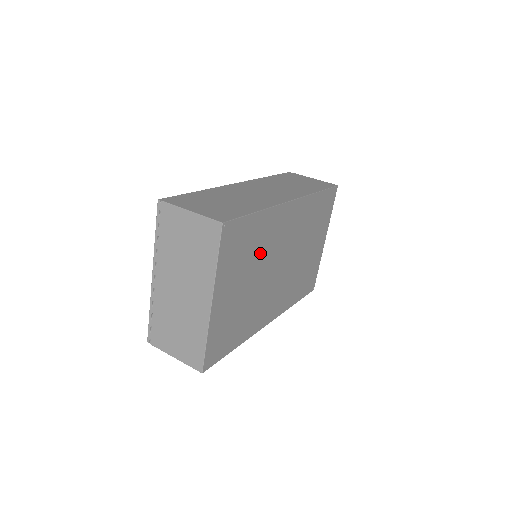
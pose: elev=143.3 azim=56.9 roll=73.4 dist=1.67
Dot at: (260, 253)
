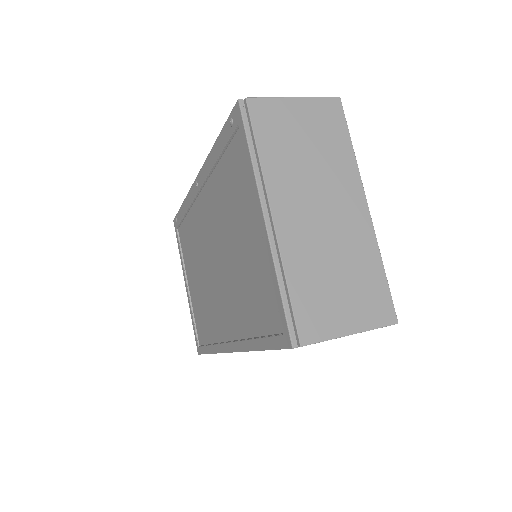
Dot at: occluded
